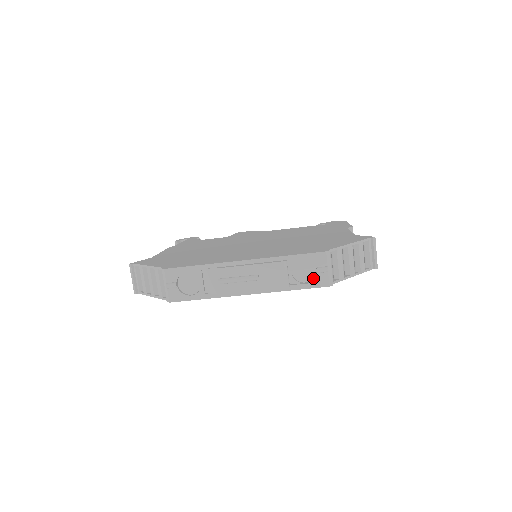
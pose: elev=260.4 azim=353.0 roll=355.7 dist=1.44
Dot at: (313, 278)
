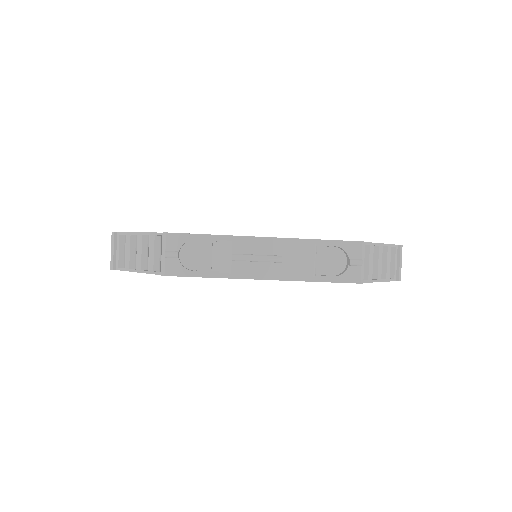
Dot at: (342, 272)
